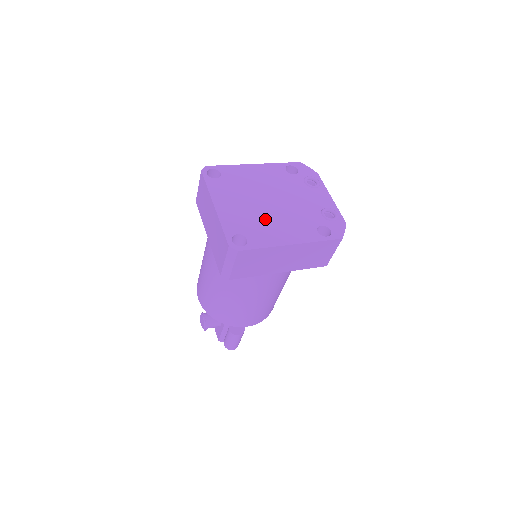
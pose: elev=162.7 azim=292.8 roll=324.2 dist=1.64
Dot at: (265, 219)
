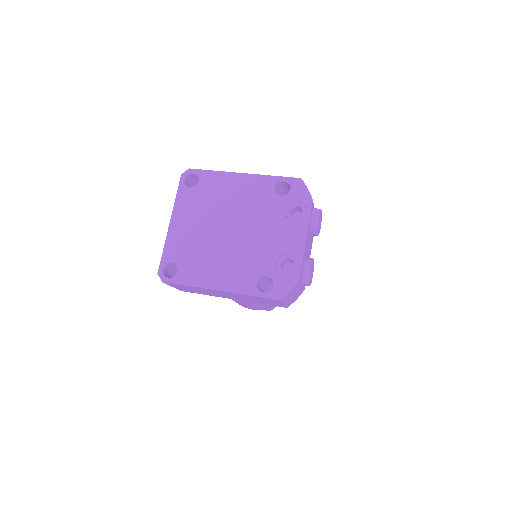
Dot at: (210, 251)
